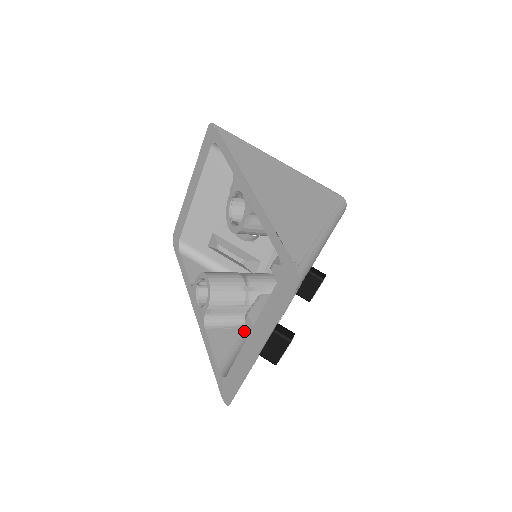
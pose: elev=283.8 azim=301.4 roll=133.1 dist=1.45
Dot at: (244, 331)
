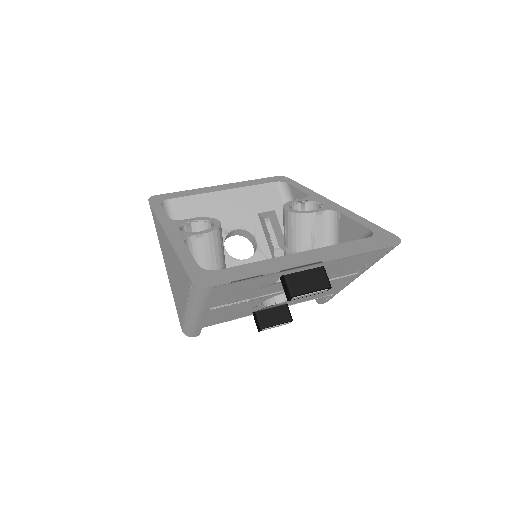
Dot at: occluded
